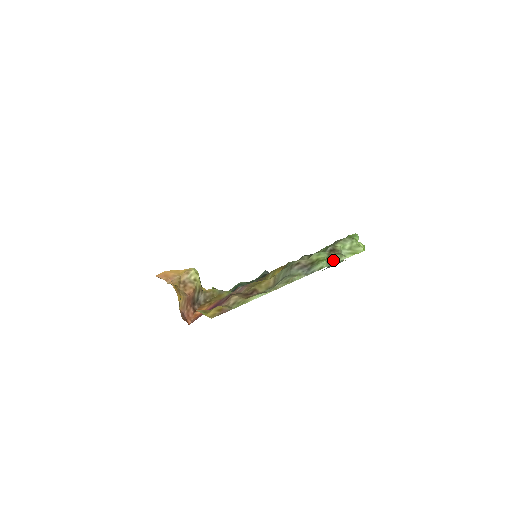
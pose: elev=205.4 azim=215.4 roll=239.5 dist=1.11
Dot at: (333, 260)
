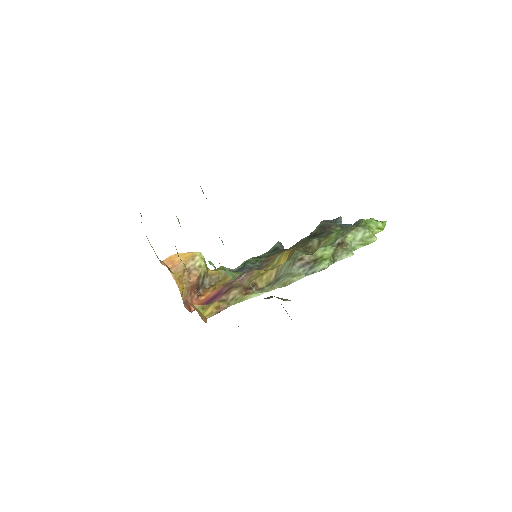
Dot at: (339, 257)
